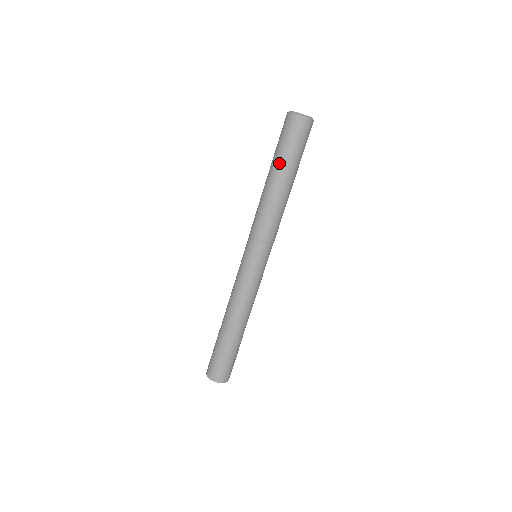
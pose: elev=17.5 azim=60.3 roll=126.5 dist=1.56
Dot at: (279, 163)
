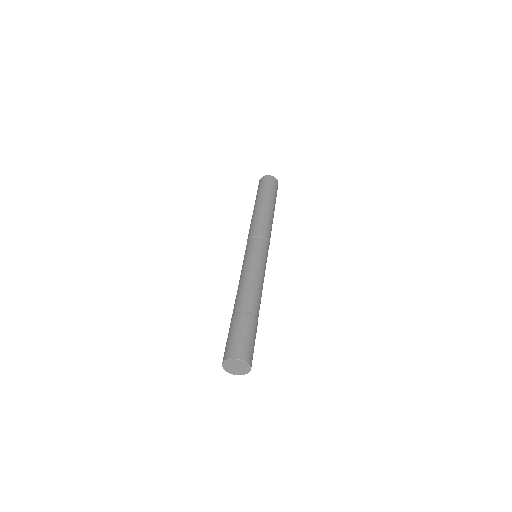
Dot at: occluded
